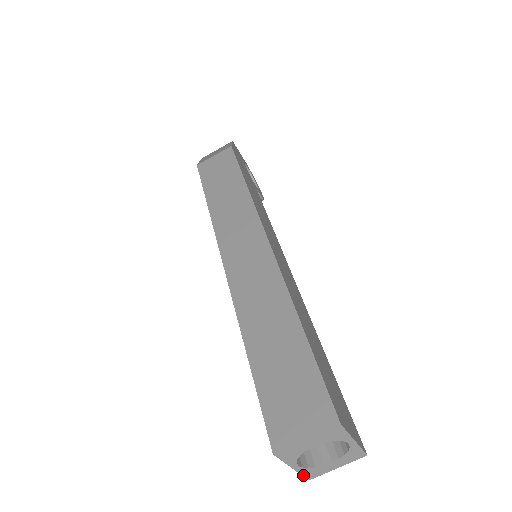
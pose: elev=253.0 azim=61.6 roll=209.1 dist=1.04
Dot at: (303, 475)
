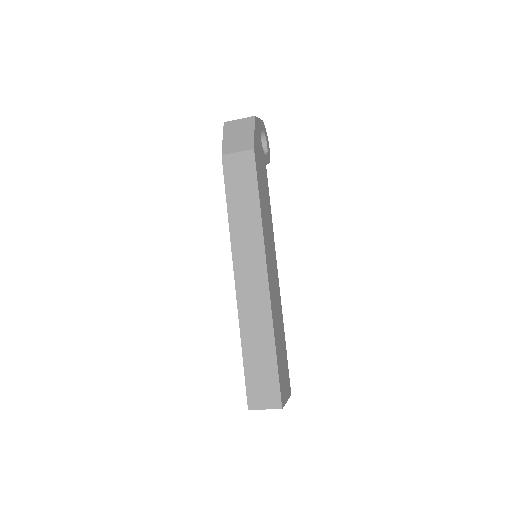
Dot at: occluded
